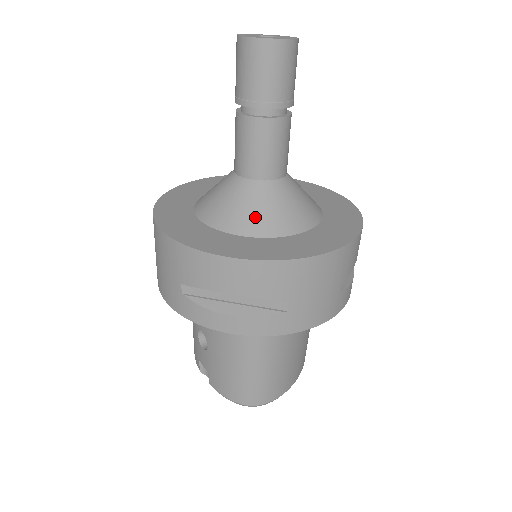
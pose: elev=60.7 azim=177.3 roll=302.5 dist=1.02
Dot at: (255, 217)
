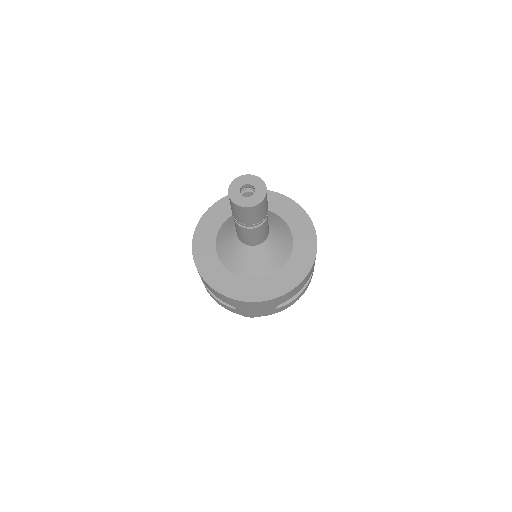
Dot at: (234, 262)
